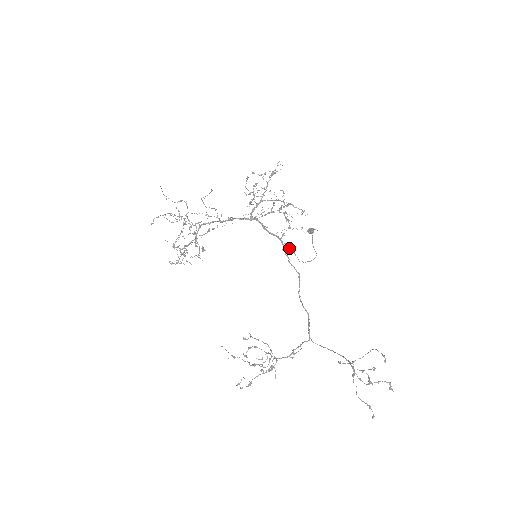
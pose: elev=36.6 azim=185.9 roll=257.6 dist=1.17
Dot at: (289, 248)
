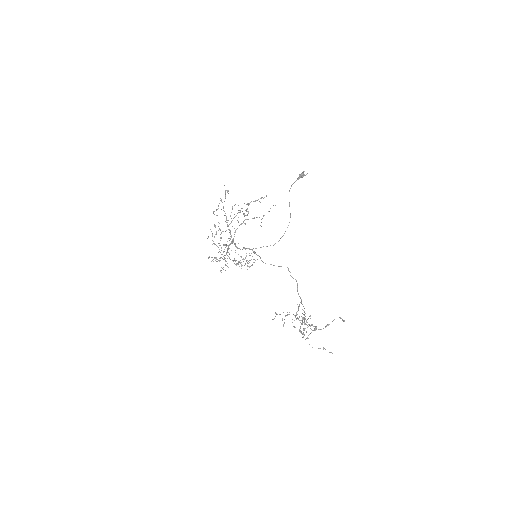
Dot at: occluded
